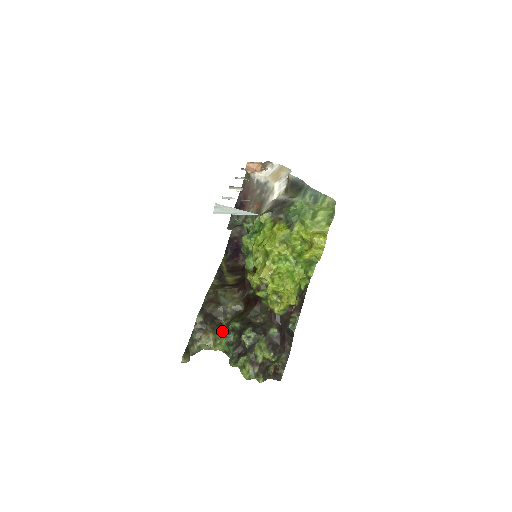
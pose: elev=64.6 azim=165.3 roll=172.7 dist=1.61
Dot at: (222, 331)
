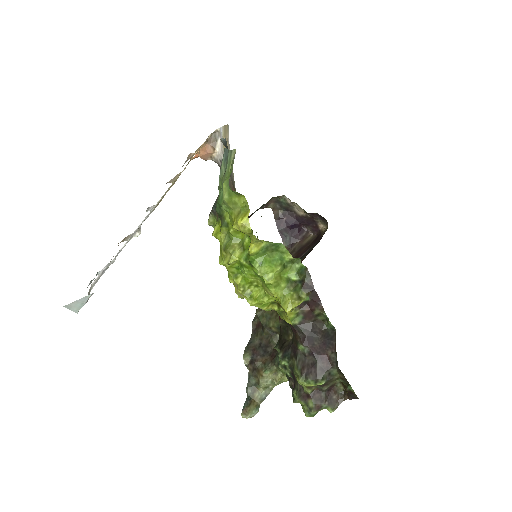
Dot at: (274, 361)
